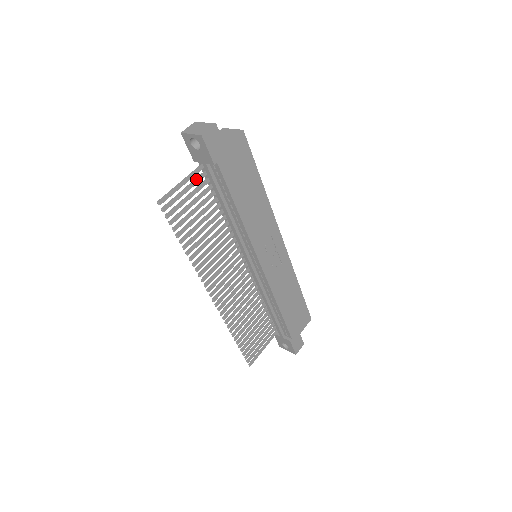
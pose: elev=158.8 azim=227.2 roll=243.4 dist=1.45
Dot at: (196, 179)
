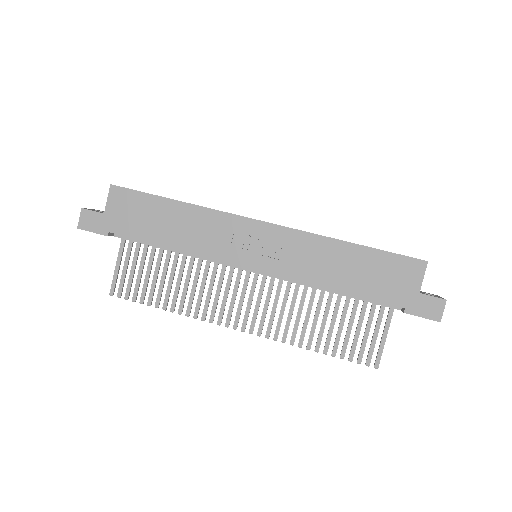
Dot at: (127, 250)
